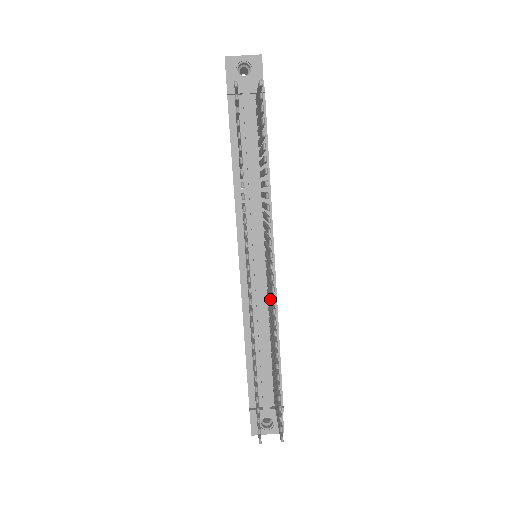
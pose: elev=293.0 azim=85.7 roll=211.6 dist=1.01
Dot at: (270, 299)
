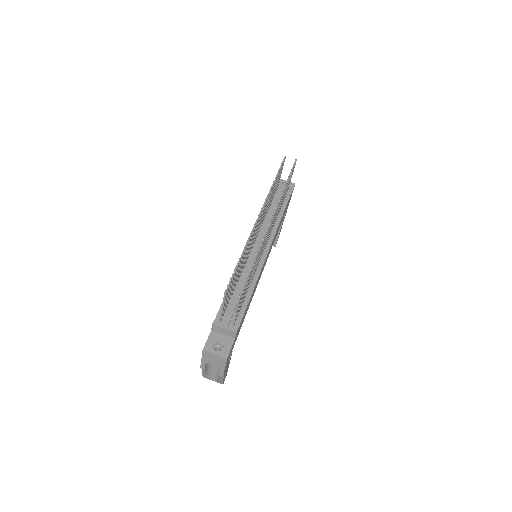
Dot at: (262, 247)
